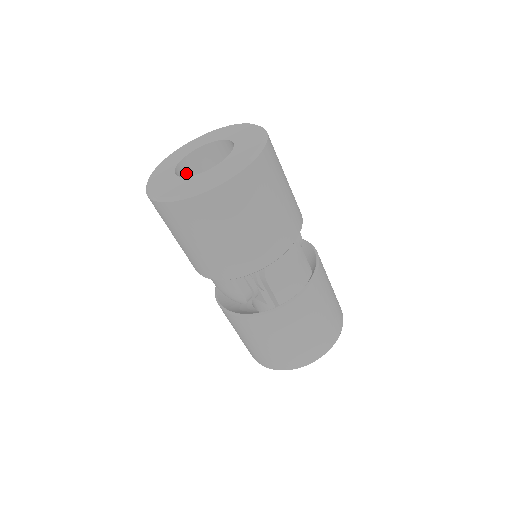
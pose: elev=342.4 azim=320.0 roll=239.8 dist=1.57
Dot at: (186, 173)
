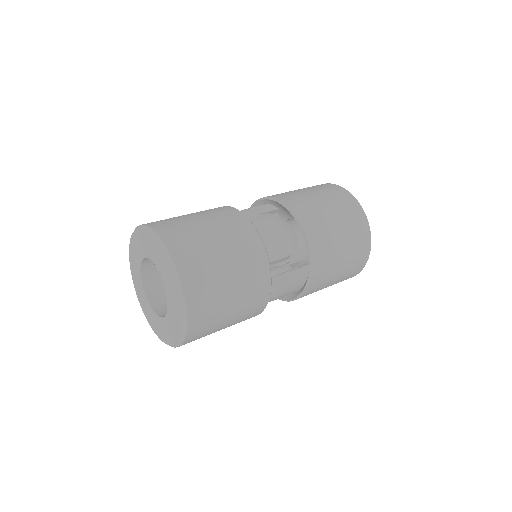
Dot at: (152, 264)
